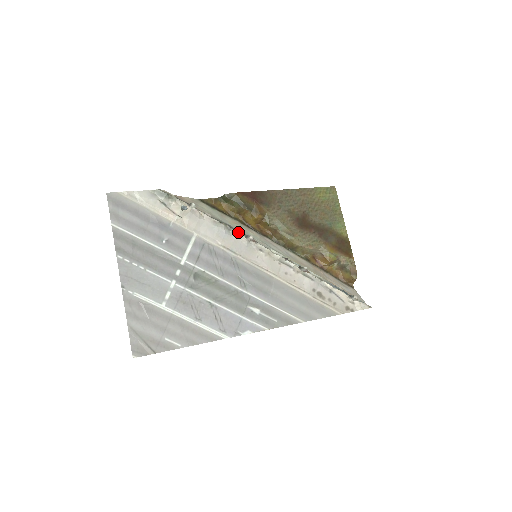
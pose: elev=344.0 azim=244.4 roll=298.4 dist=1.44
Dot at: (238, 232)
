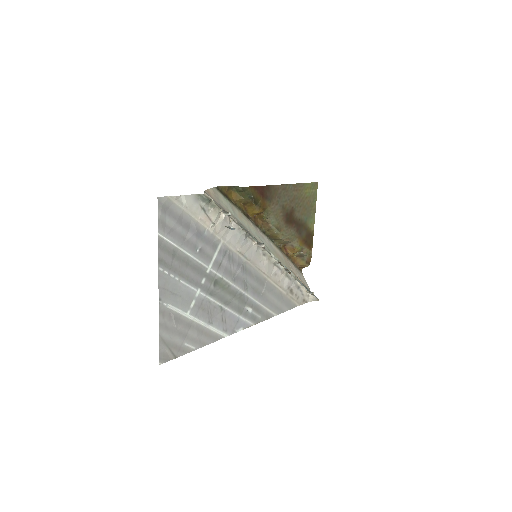
Dot at: (253, 238)
